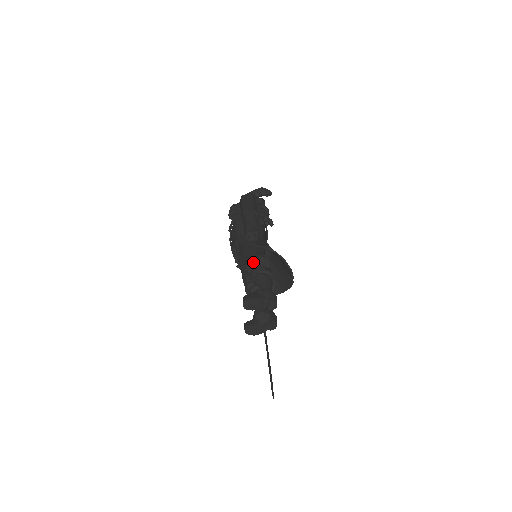
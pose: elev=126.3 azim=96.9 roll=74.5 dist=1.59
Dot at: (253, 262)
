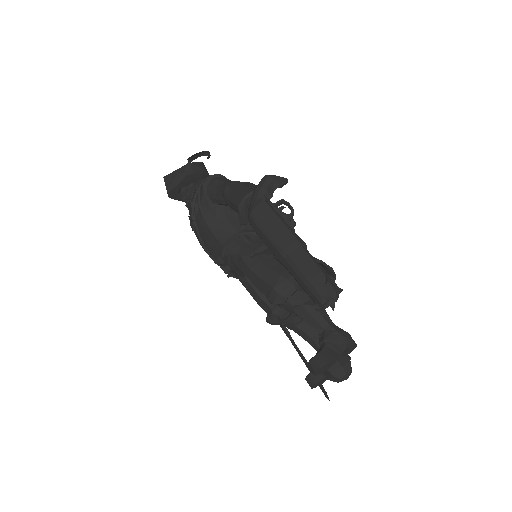
Dot at: (283, 289)
